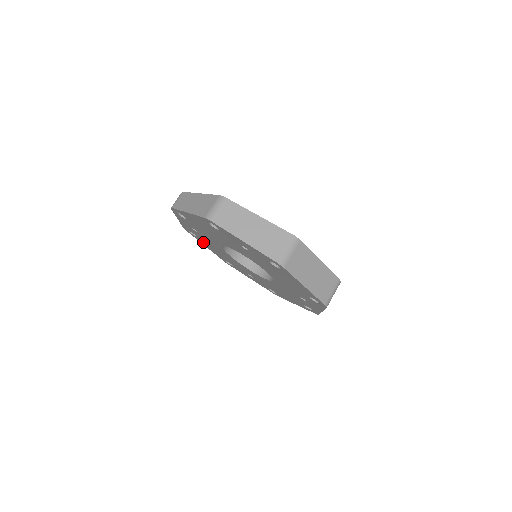
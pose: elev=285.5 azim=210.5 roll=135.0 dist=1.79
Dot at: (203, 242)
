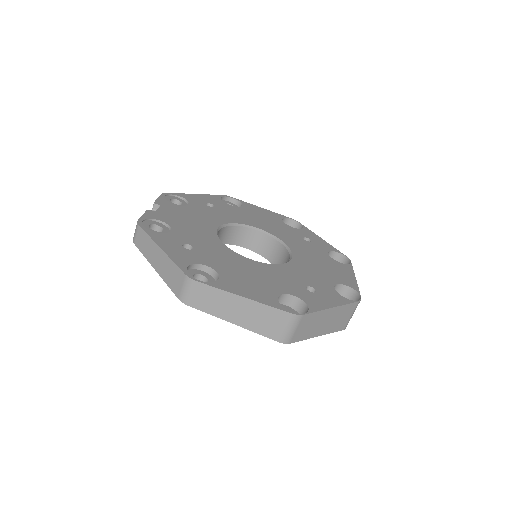
Dot at: occluded
